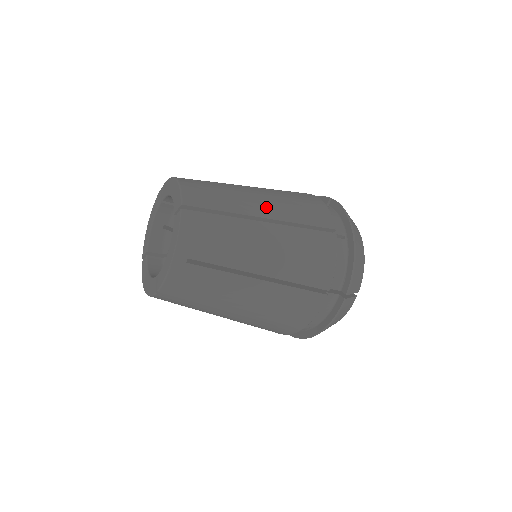
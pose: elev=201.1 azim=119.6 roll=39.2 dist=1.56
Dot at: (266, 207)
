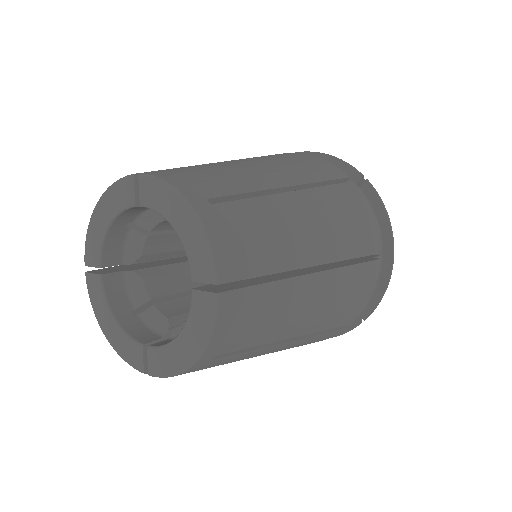
Dot at: (317, 243)
